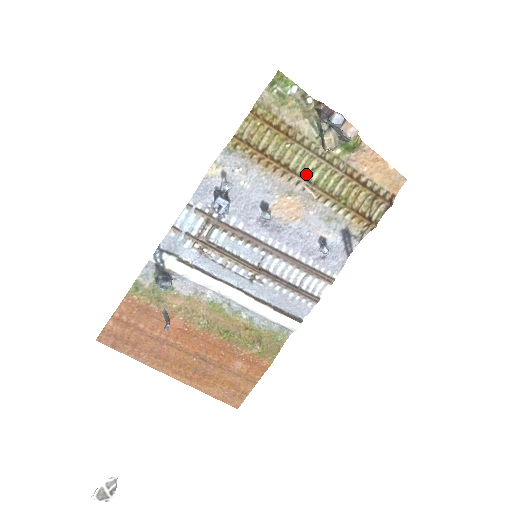
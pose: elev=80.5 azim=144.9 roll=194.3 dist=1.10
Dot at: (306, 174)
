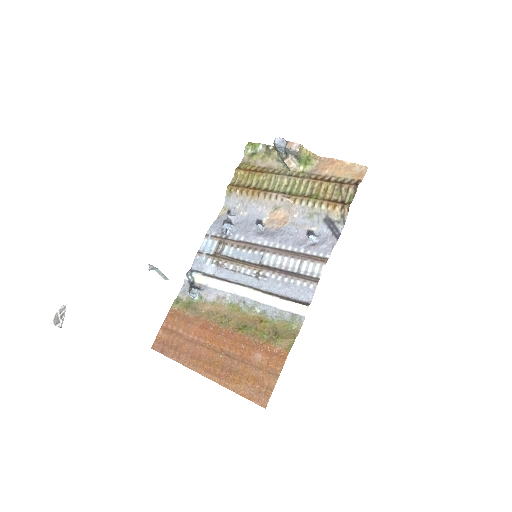
Dot at: (281, 190)
